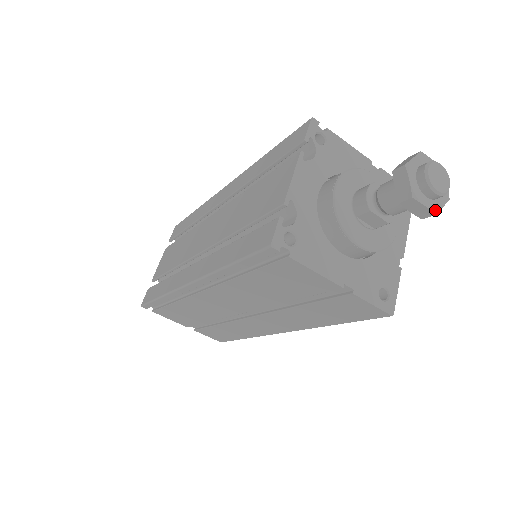
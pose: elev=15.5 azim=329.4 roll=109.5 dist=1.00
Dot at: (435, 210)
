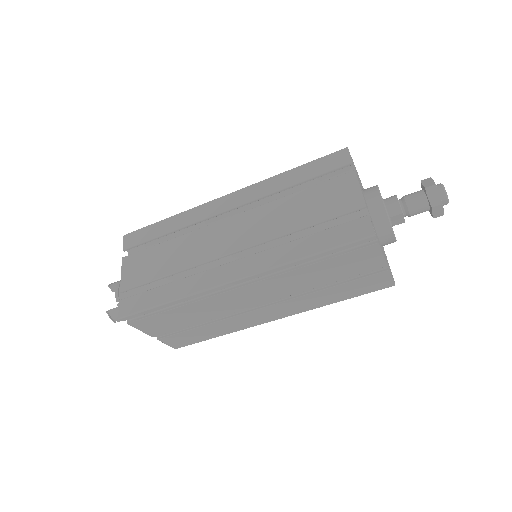
Dot at: occluded
